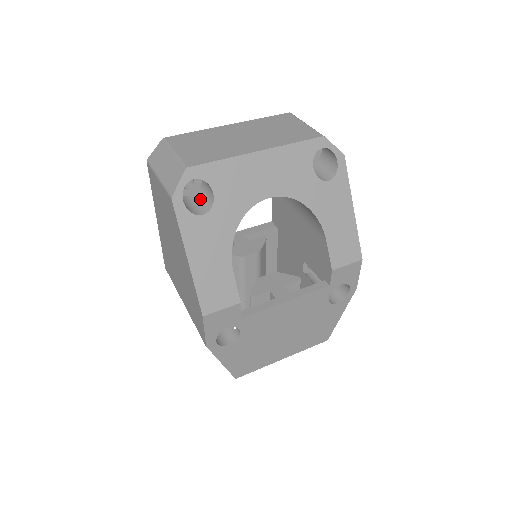
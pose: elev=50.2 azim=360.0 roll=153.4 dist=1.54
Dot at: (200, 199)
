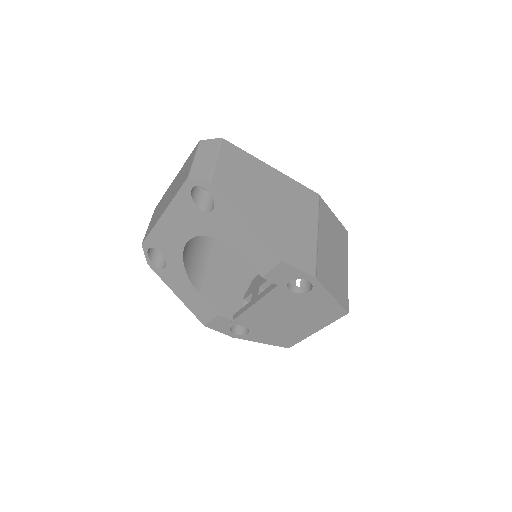
Dot at: occluded
